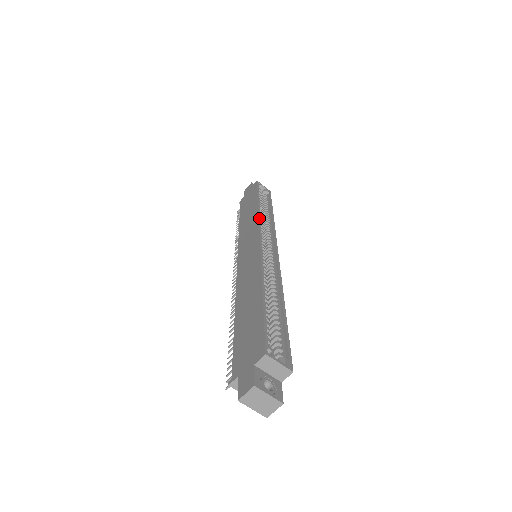
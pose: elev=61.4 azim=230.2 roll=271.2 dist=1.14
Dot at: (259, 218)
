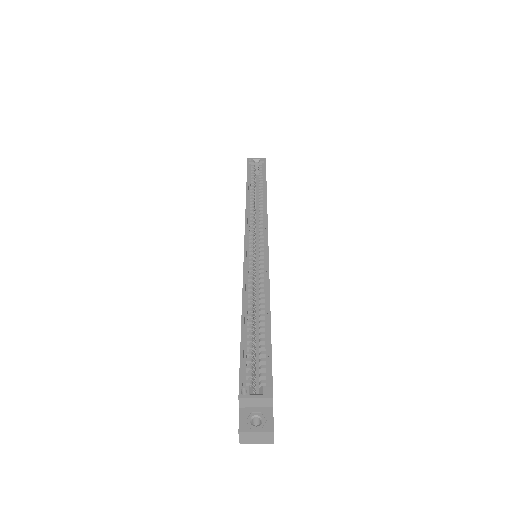
Dot at: (245, 215)
